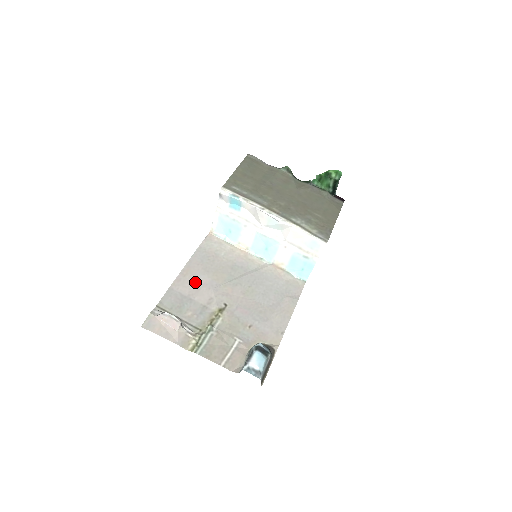
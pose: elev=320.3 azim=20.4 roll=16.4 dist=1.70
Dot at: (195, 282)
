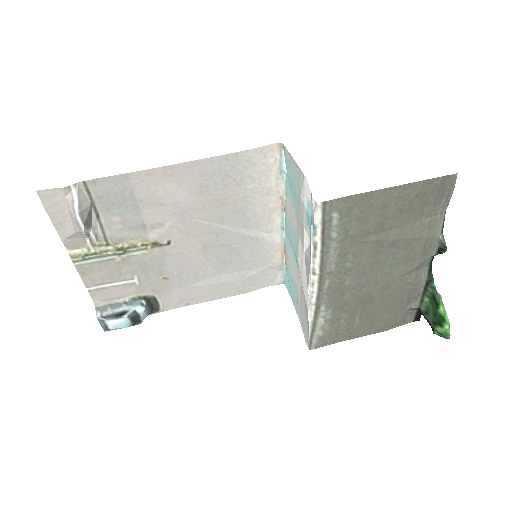
Dot at: (168, 193)
